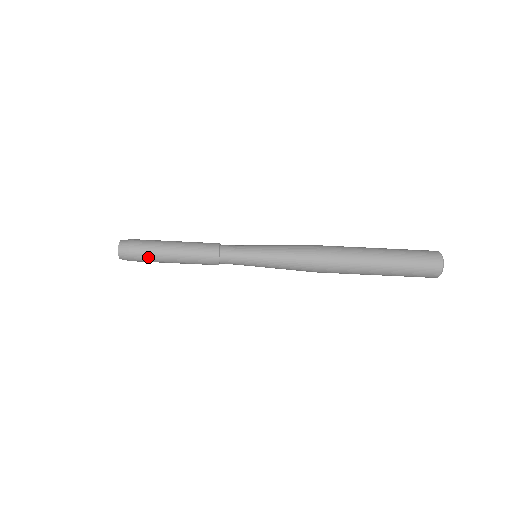
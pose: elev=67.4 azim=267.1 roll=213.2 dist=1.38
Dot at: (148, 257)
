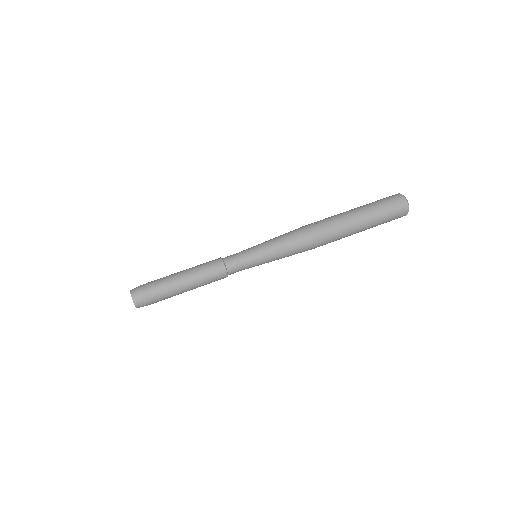
Dot at: (160, 288)
